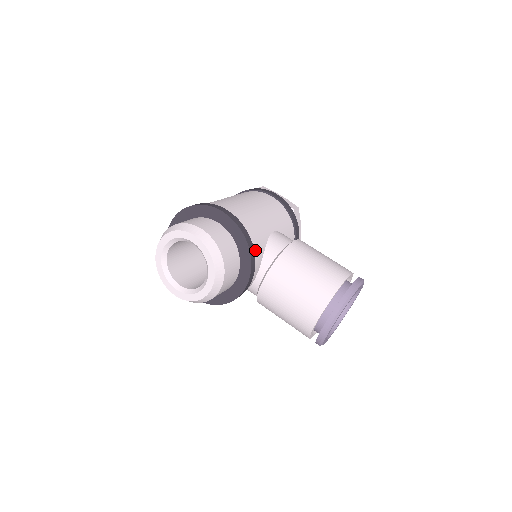
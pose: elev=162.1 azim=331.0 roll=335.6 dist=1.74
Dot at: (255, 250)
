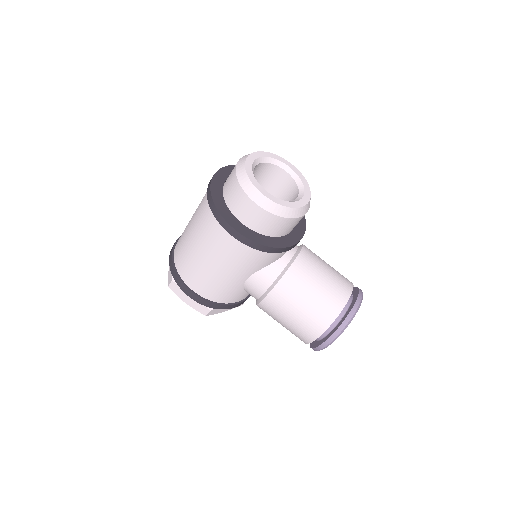
Dot at: occluded
